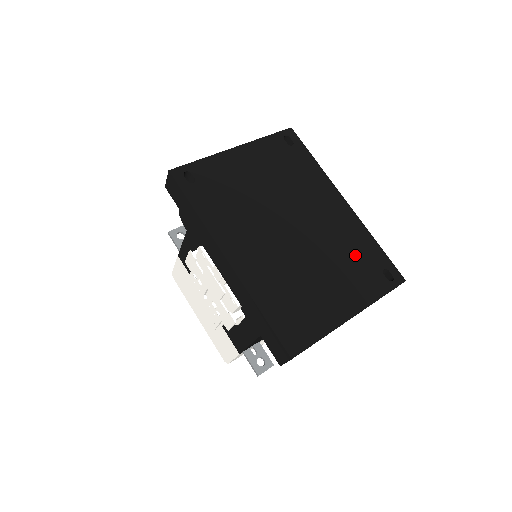
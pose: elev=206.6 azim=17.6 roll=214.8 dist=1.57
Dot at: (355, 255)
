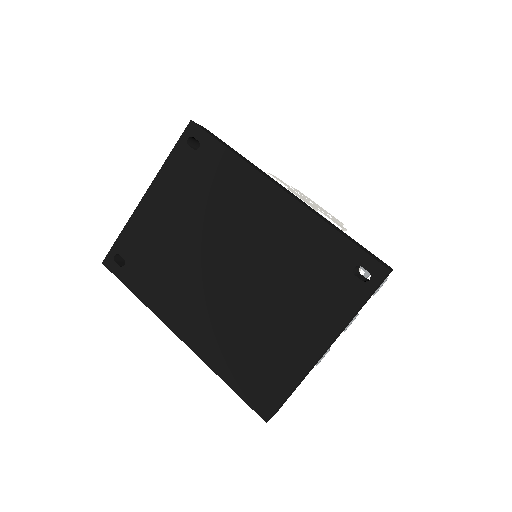
Dot at: (310, 265)
